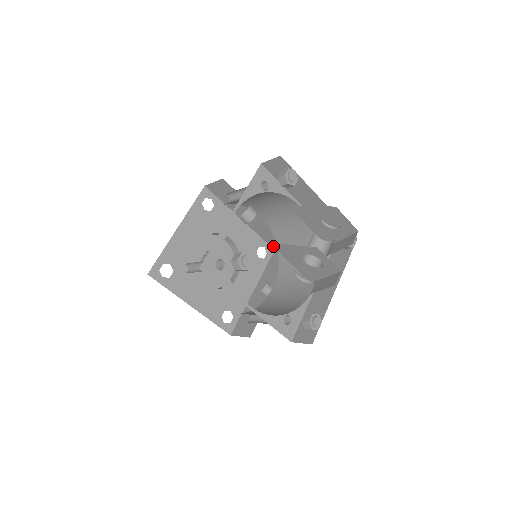
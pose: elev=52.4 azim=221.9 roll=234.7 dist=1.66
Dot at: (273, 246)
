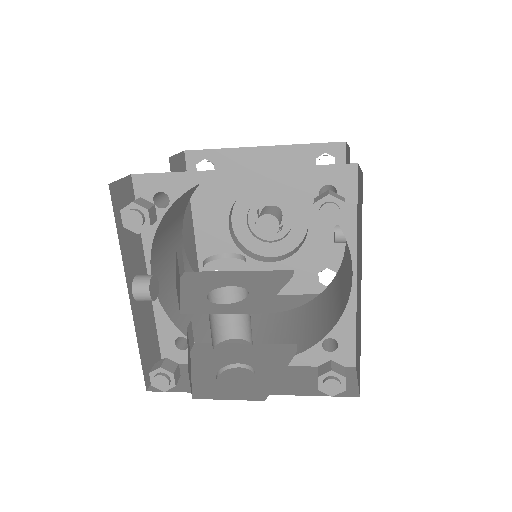
Dot at: occluded
